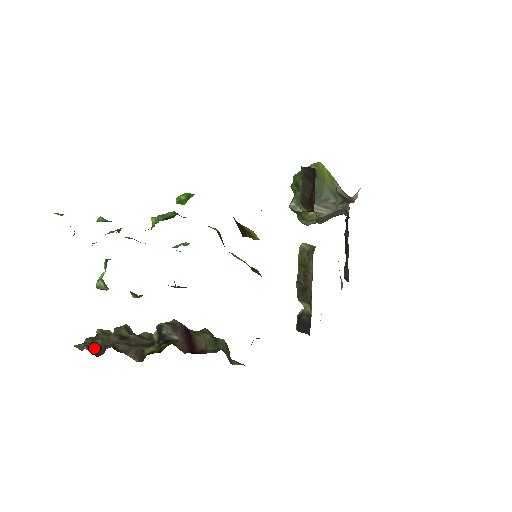
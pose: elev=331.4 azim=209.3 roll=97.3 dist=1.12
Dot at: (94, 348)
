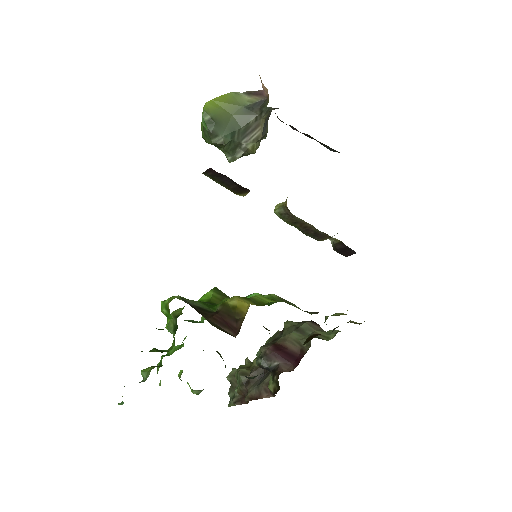
Dot at: (240, 399)
